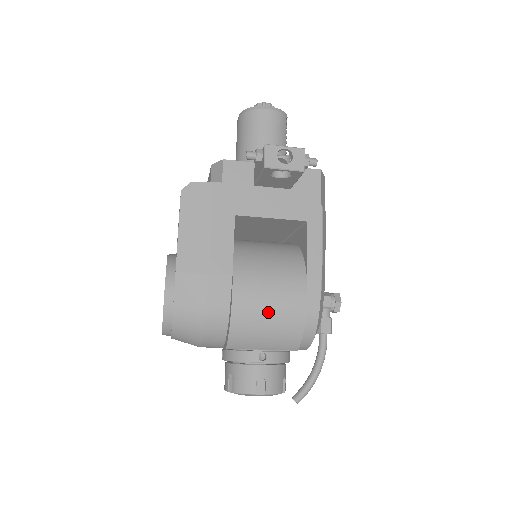
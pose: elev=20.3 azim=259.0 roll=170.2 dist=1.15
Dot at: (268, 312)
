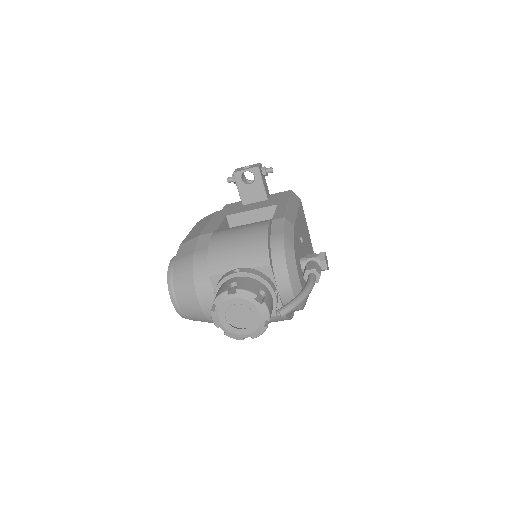
Dot at: (237, 236)
